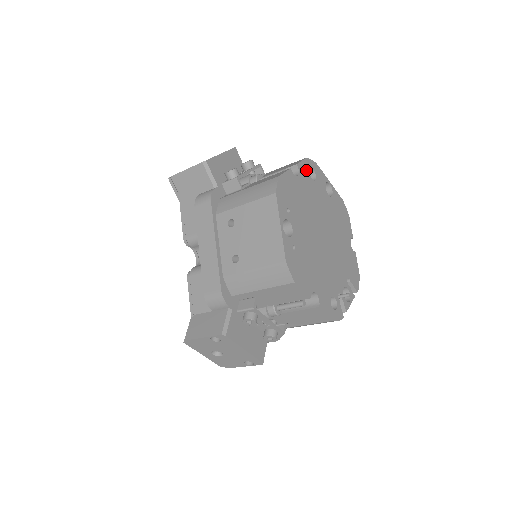
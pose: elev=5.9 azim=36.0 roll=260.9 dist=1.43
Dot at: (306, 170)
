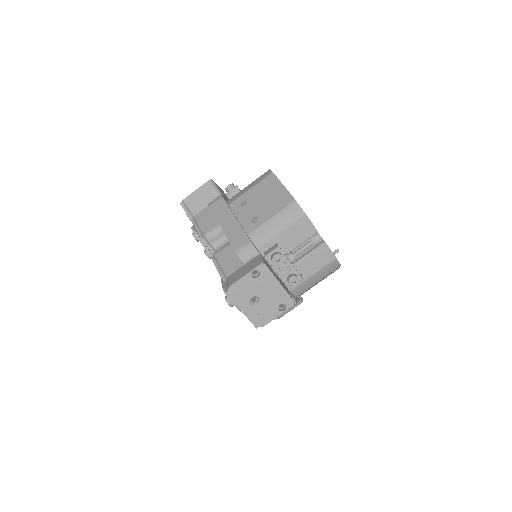
Dot at: occluded
